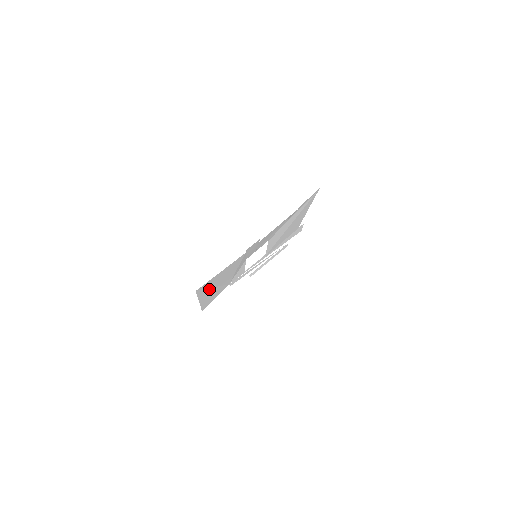
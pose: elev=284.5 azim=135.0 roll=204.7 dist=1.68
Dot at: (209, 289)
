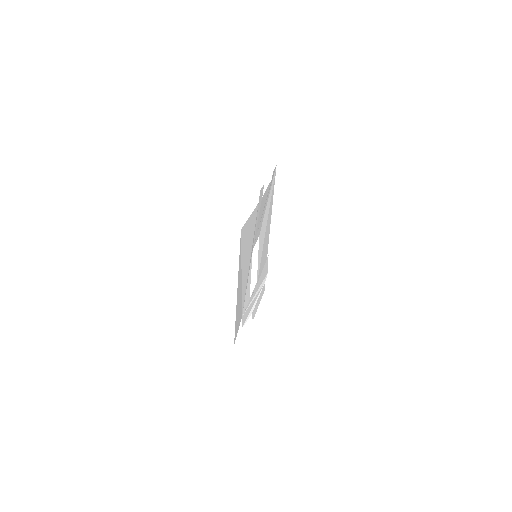
Dot at: (240, 270)
